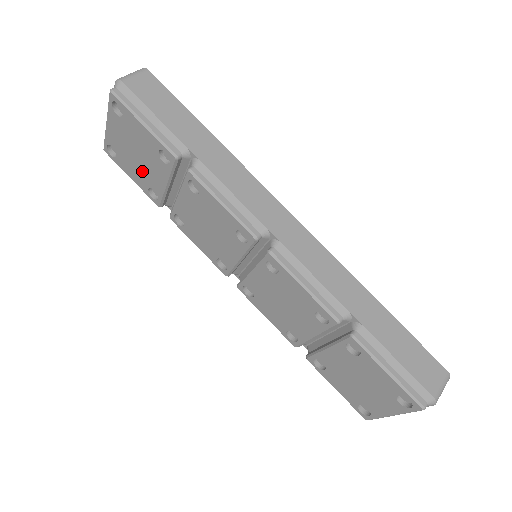
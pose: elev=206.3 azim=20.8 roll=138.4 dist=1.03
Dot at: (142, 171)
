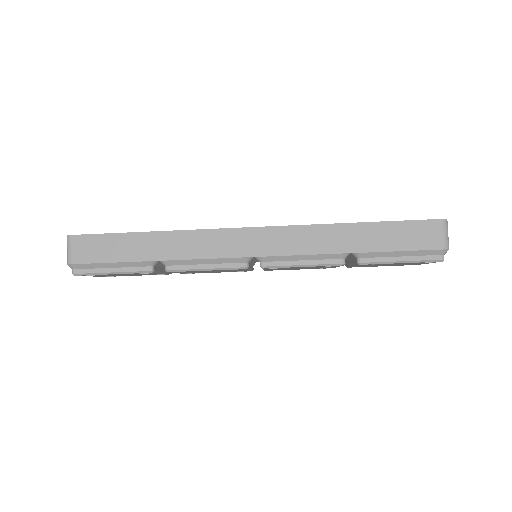
Dot at: occluded
